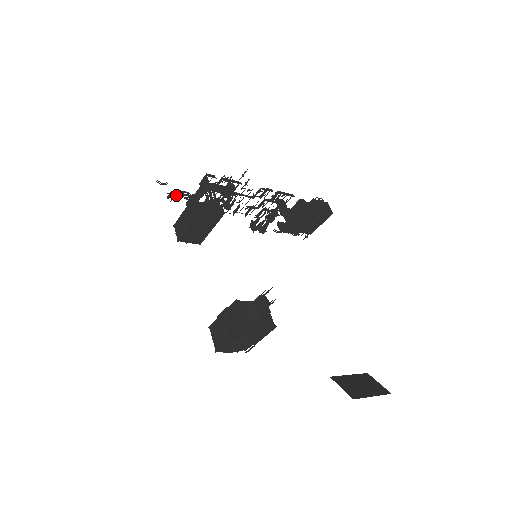
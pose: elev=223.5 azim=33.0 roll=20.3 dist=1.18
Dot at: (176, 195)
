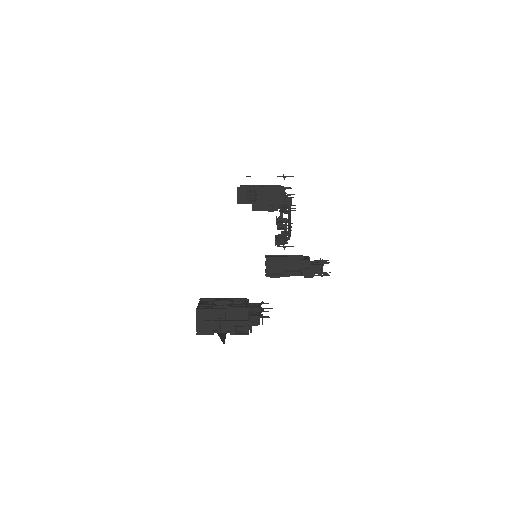
Dot at: (256, 199)
